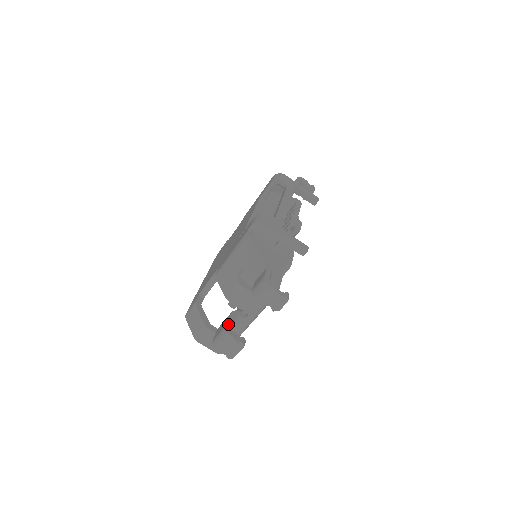
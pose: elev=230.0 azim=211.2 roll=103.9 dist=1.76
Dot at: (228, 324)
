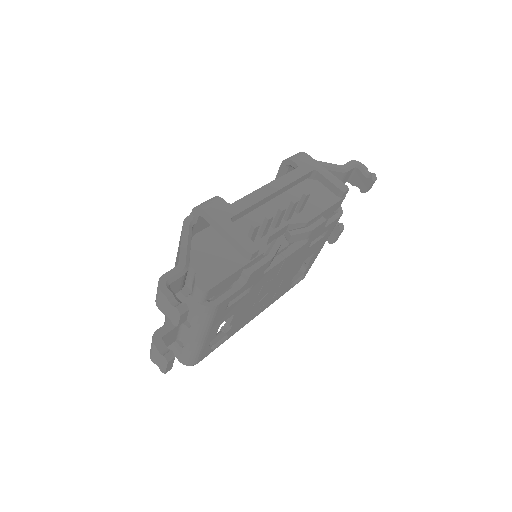
Dot at: (160, 330)
